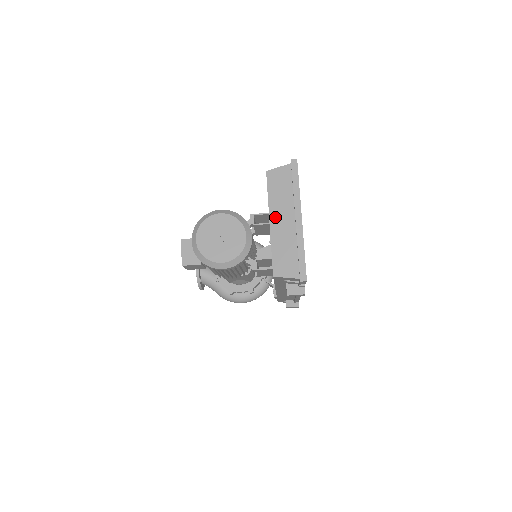
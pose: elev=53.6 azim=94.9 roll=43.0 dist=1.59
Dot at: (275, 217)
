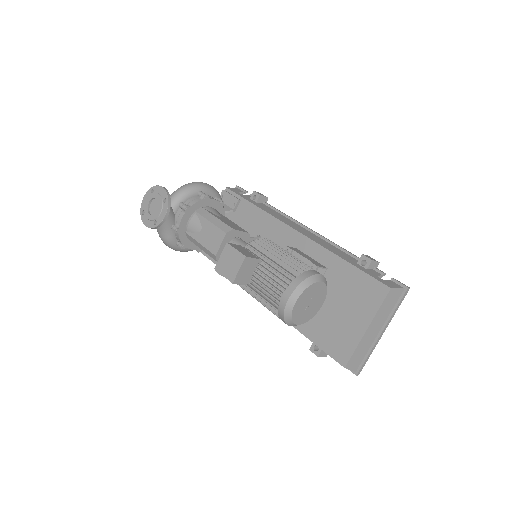
Dot at: (372, 326)
